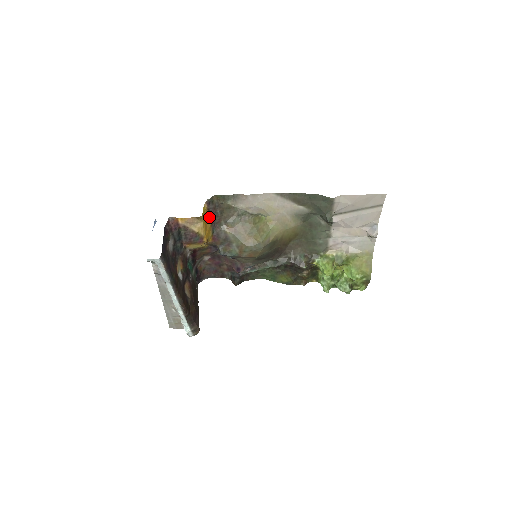
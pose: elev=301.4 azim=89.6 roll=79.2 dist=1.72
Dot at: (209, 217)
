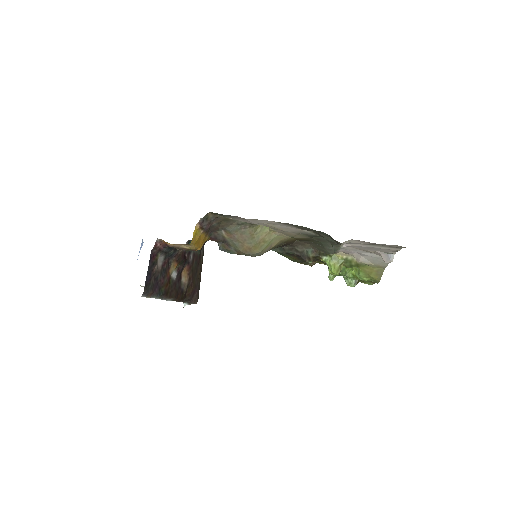
Dot at: (202, 233)
